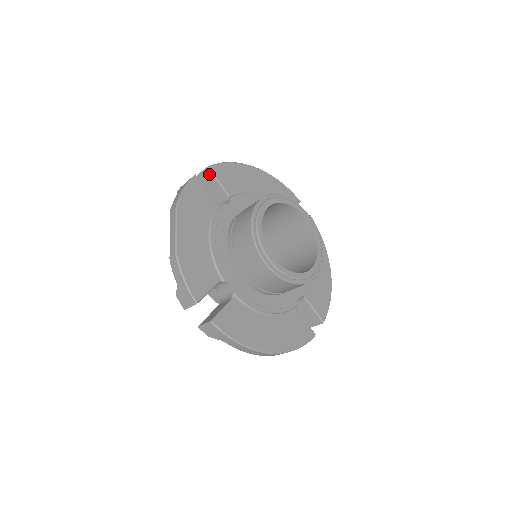
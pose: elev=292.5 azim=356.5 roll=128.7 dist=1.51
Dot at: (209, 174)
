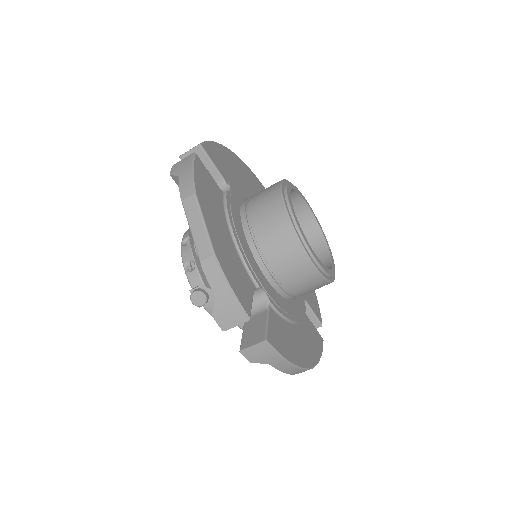
Dot at: (201, 154)
